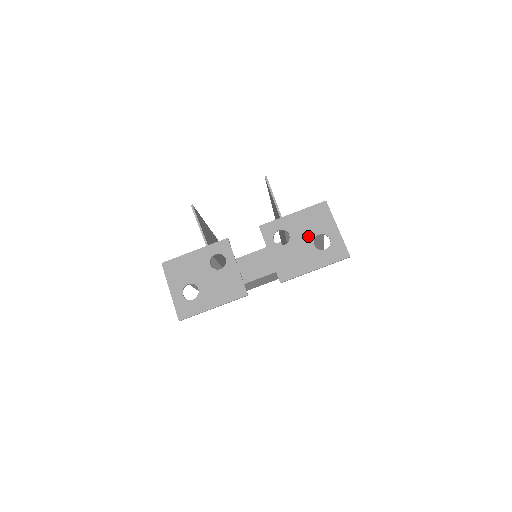
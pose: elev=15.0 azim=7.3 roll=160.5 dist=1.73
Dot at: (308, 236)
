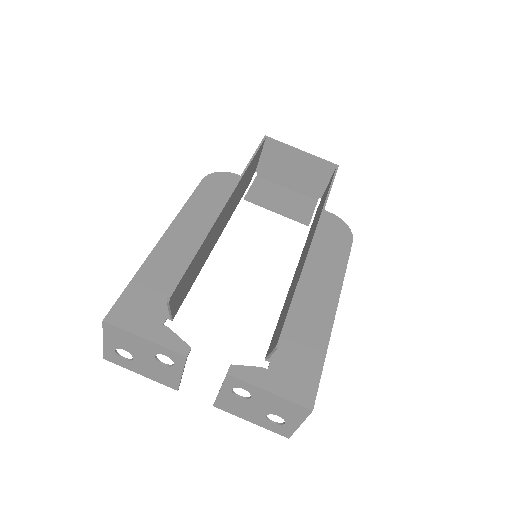
Dot at: (267, 410)
